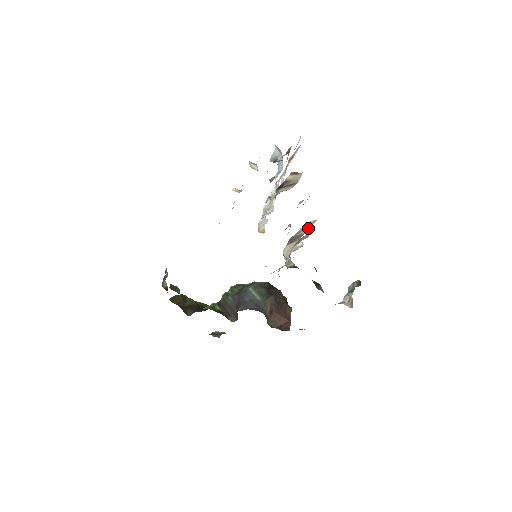
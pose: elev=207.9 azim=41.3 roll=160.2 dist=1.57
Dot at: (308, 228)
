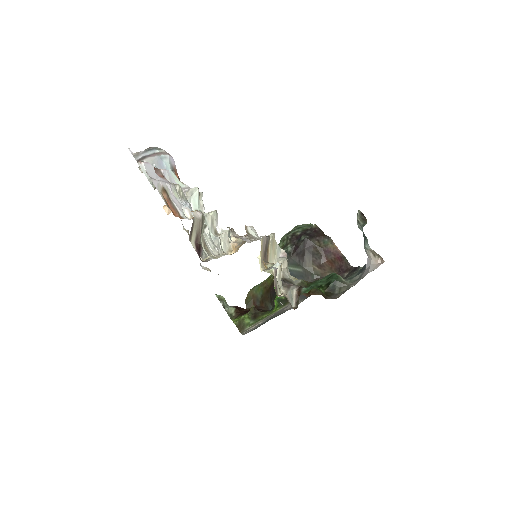
Dot at: (264, 239)
